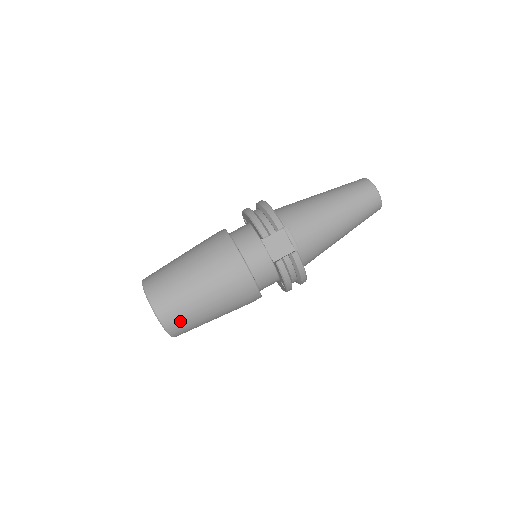
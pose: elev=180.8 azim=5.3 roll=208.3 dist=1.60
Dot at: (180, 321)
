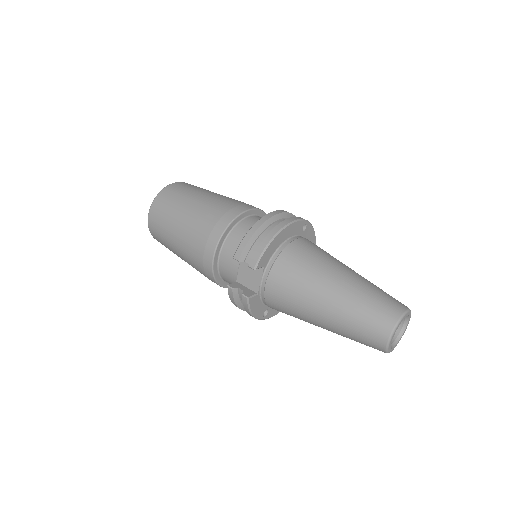
Dot at: (160, 240)
